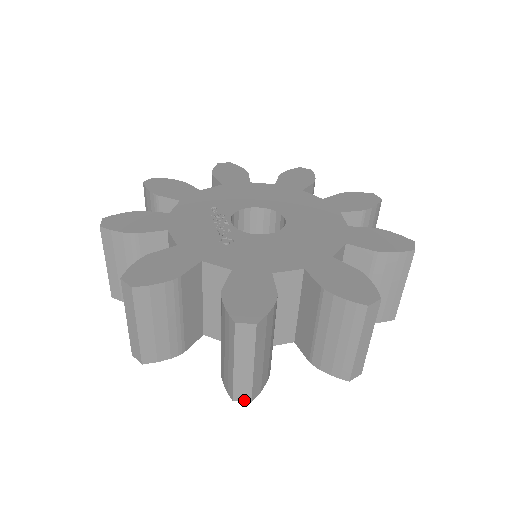
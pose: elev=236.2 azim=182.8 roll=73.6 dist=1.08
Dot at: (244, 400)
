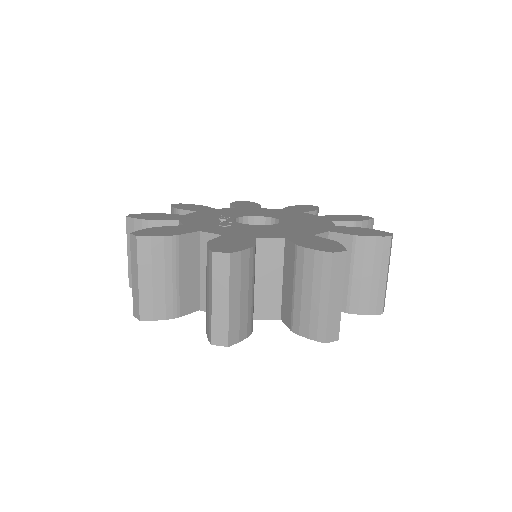
Dot at: (222, 344)
